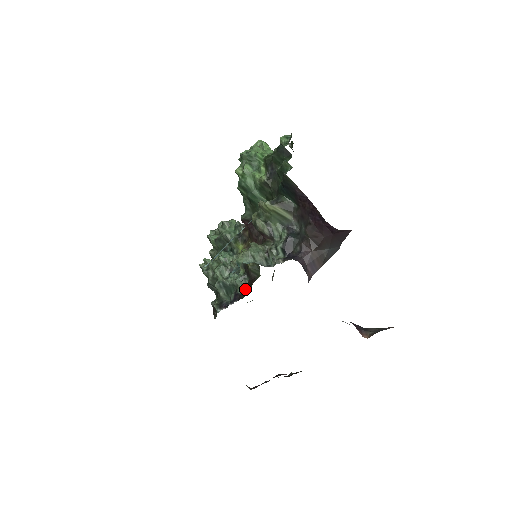
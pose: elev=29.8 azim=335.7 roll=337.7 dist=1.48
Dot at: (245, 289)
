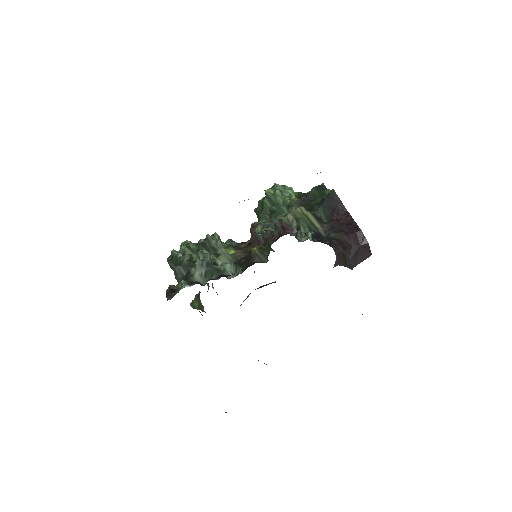
Dot at: (233, 276)
